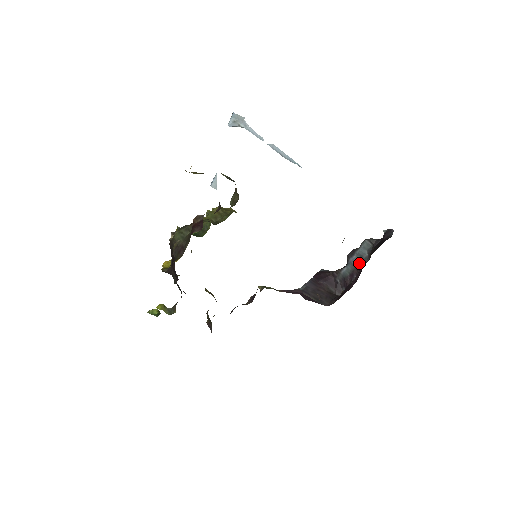
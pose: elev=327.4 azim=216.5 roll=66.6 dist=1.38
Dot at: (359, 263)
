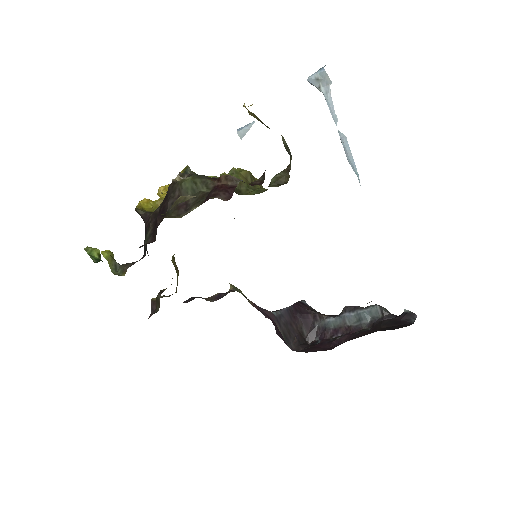
Dot at: (353, 324)
